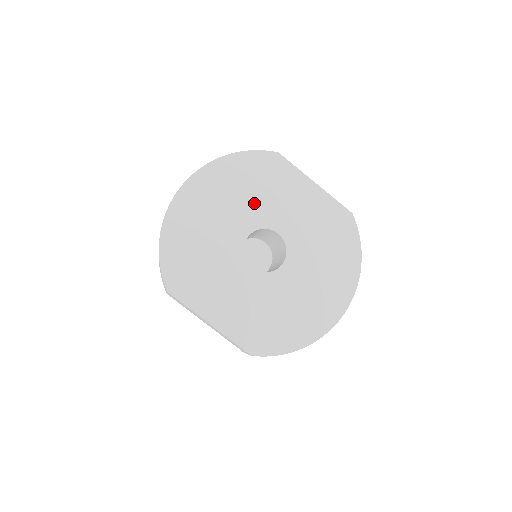
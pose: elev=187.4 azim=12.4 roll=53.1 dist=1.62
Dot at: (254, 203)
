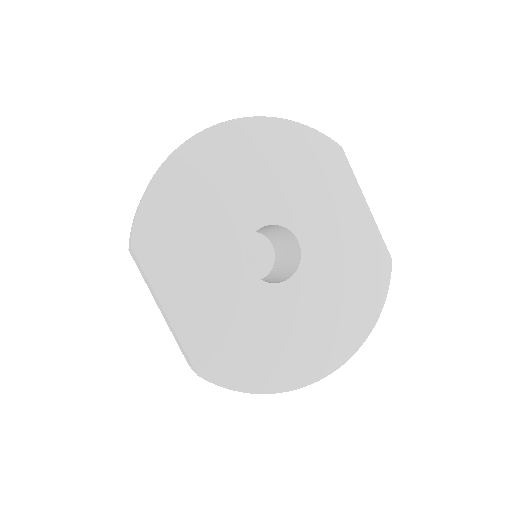
Dot at: (287, 191)
